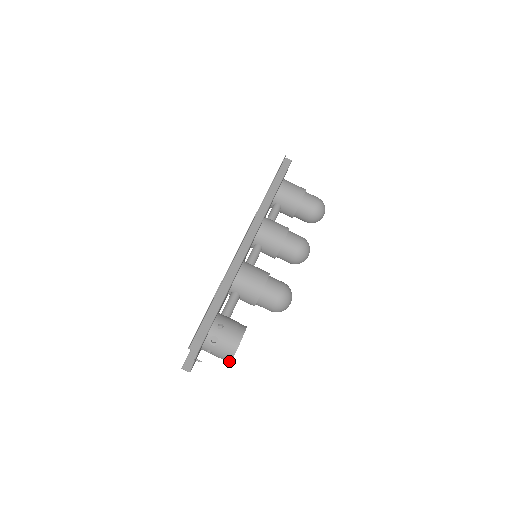
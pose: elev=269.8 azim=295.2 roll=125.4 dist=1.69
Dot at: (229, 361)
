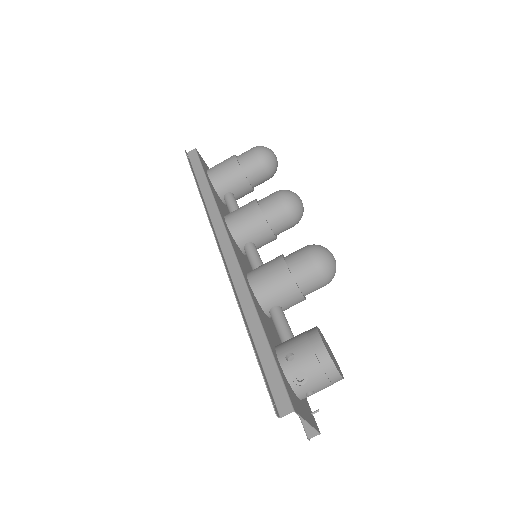
Dot at: (340, 379)
